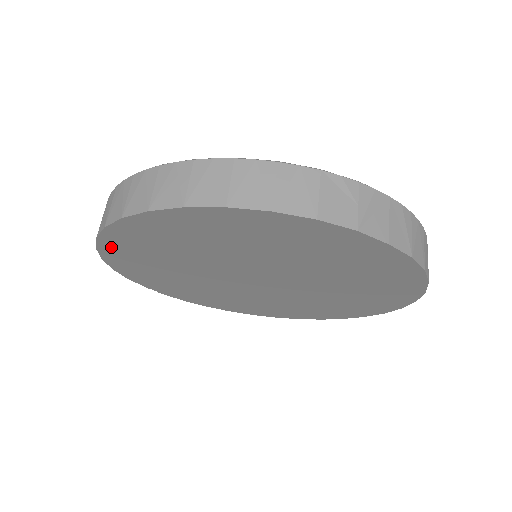
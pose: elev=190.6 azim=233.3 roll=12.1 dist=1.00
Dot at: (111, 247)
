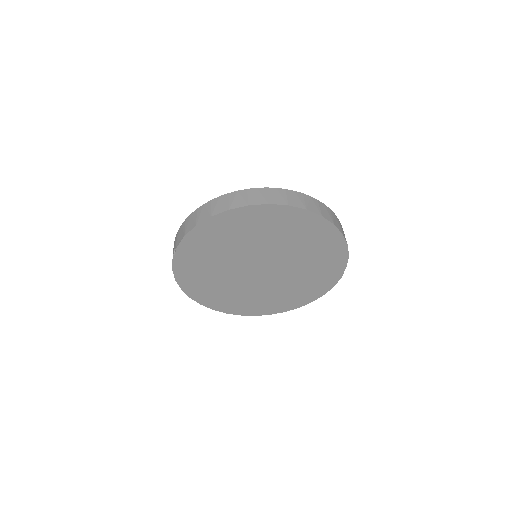
Dot at: (240, 214)
